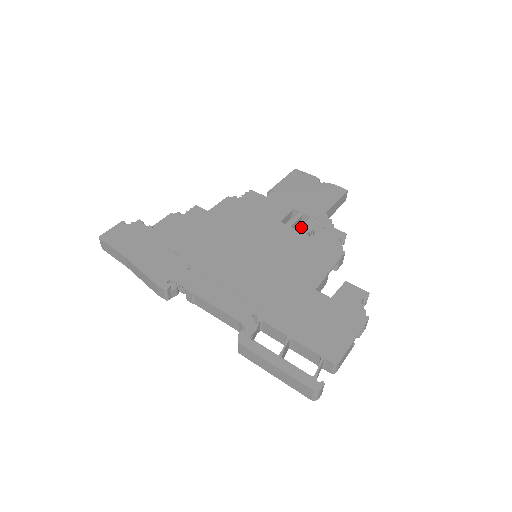
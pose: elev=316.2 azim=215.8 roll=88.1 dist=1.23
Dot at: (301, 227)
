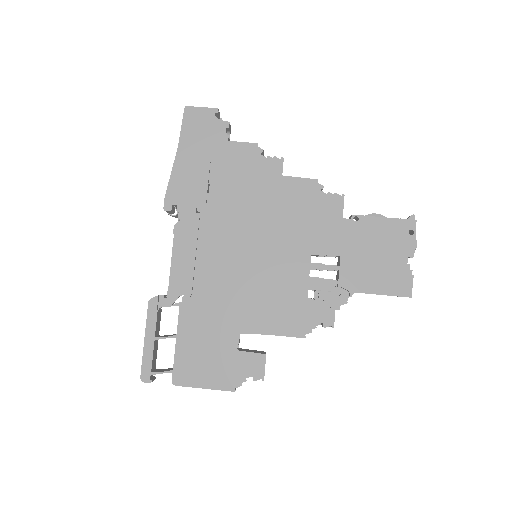
Dot at: (315, 279)
